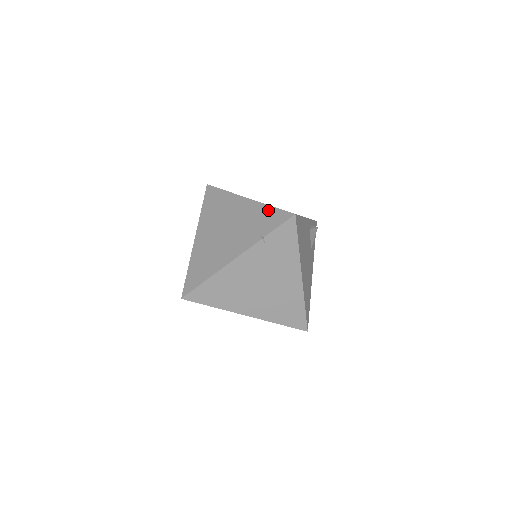
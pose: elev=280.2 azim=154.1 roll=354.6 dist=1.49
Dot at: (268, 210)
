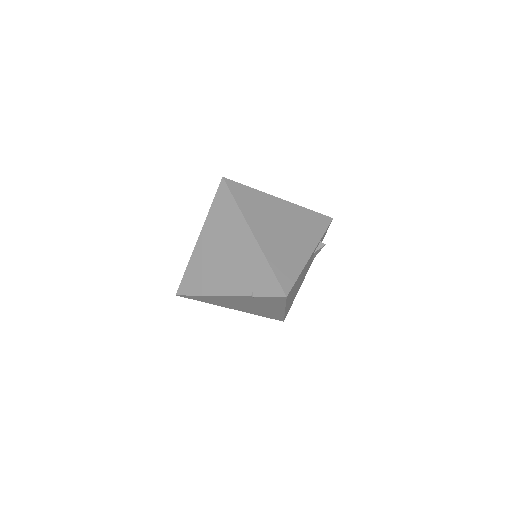
Dot at: (266, 270)
